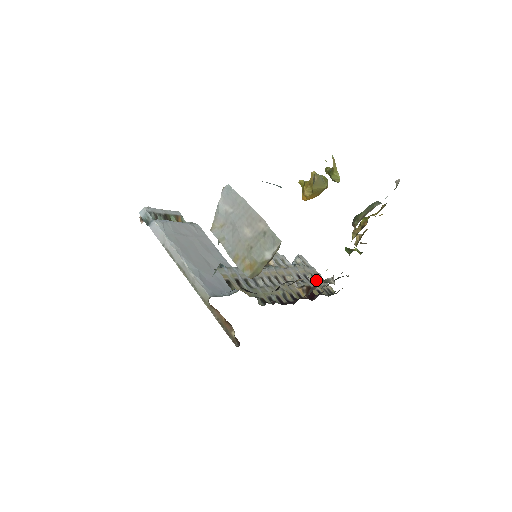
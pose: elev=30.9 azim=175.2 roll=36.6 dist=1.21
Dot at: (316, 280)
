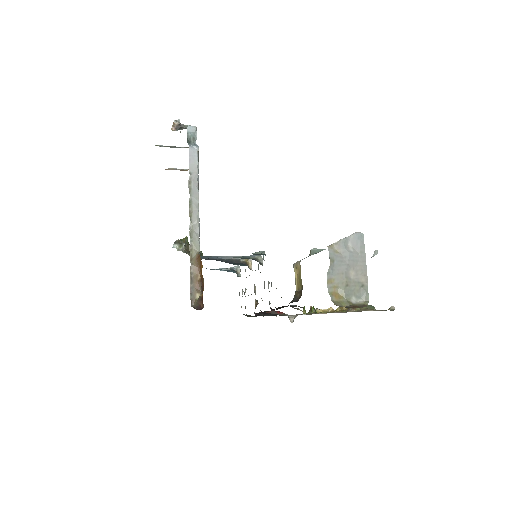
Dot at: occluded
